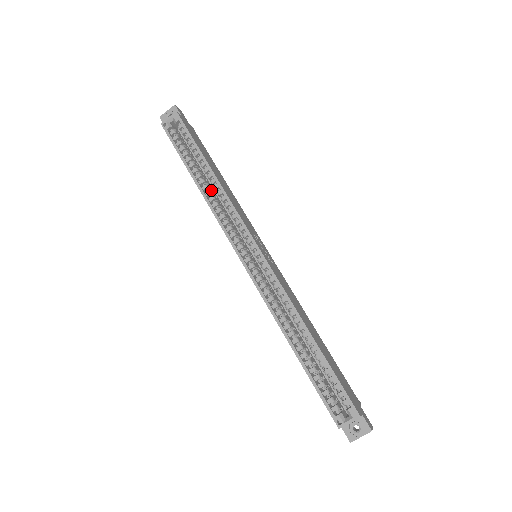
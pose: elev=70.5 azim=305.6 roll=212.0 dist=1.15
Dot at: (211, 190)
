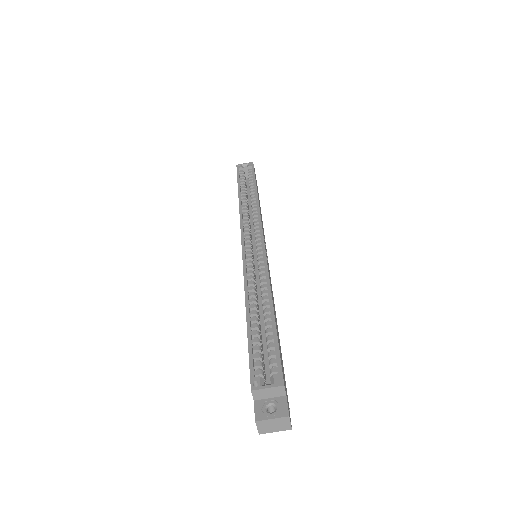
Dot at: occluded
